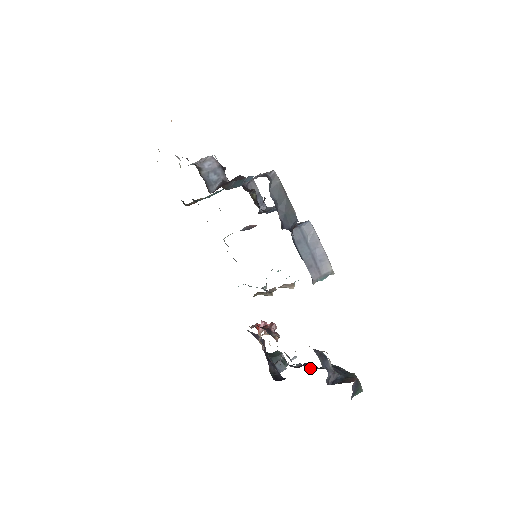
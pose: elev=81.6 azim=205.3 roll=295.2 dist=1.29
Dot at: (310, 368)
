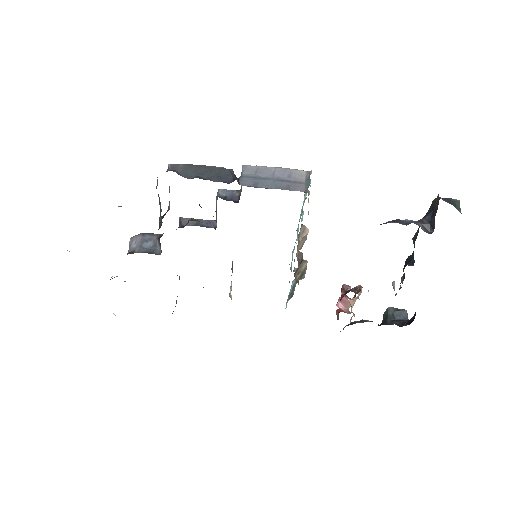
Dot at: (409, 261)
